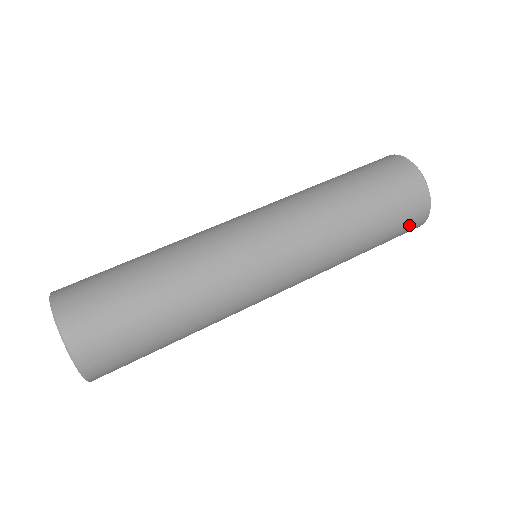
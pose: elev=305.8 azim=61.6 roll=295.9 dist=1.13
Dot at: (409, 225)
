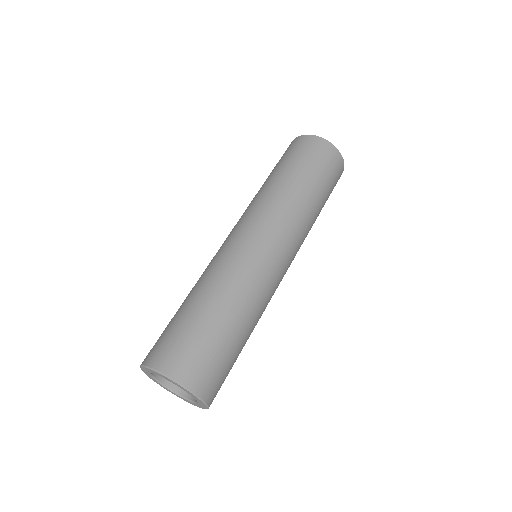
Dot at: (335, 185)
